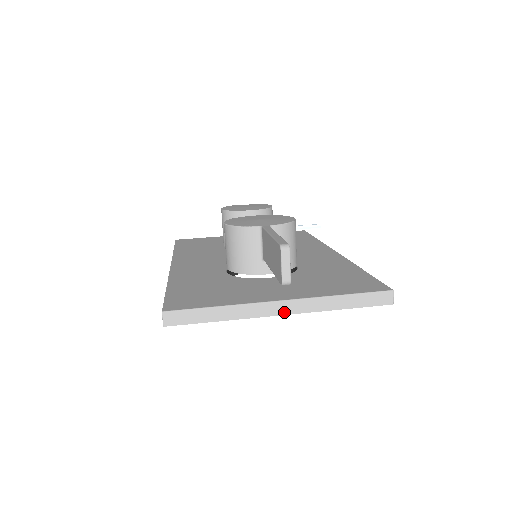
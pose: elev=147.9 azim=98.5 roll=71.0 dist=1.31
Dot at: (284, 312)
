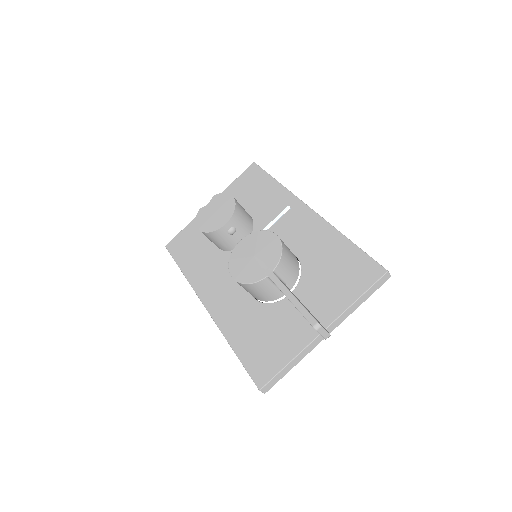
Dot at: occluded
